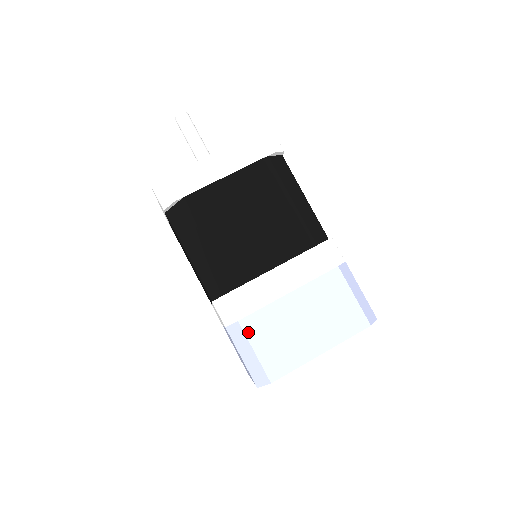
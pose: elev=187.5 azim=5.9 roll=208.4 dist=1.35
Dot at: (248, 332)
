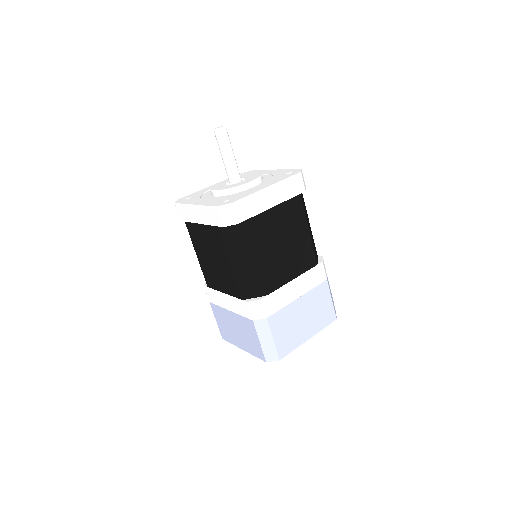
Dot at: (272, 326)
